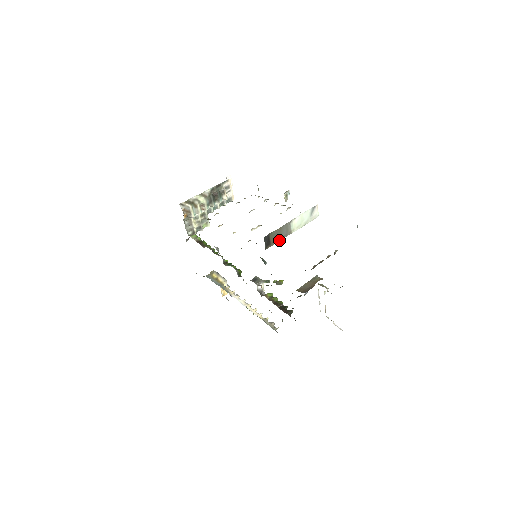
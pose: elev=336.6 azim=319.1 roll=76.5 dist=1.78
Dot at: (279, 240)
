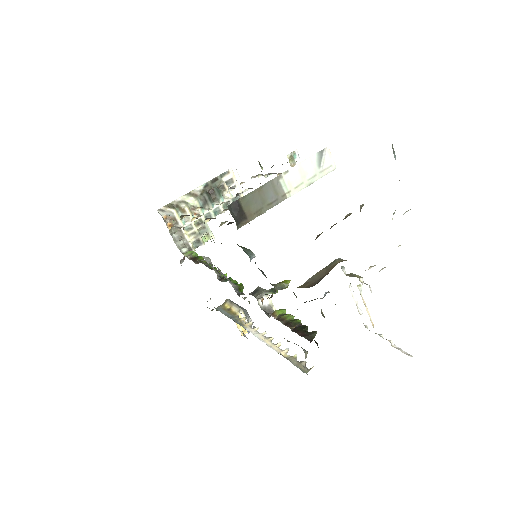
Dot at: (264, 211)
